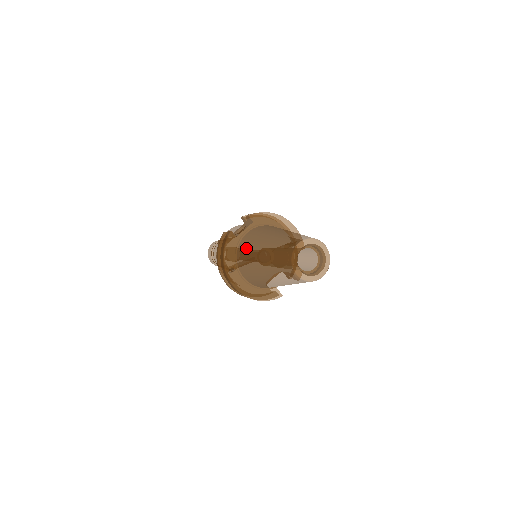
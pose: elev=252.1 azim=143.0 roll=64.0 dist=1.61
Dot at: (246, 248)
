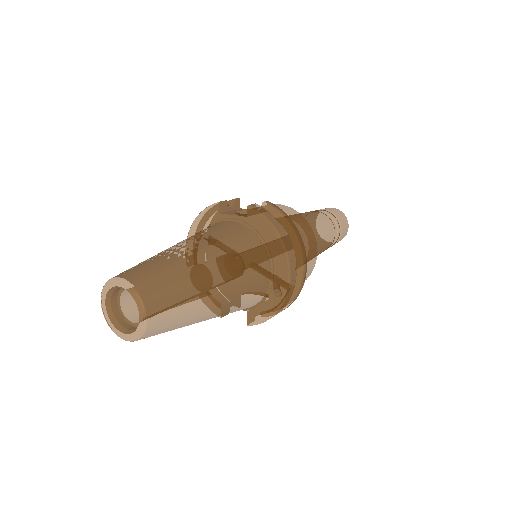
Dot at: occluded
